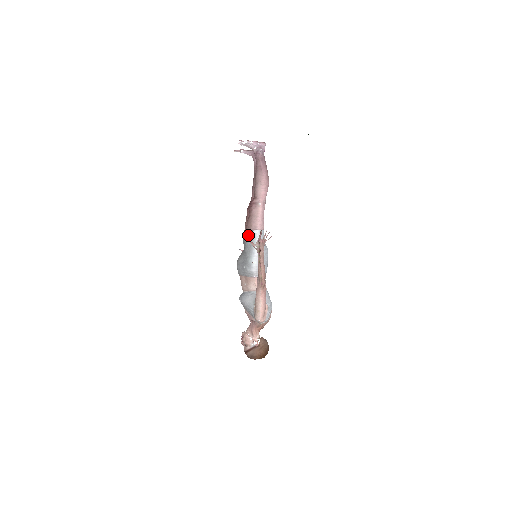
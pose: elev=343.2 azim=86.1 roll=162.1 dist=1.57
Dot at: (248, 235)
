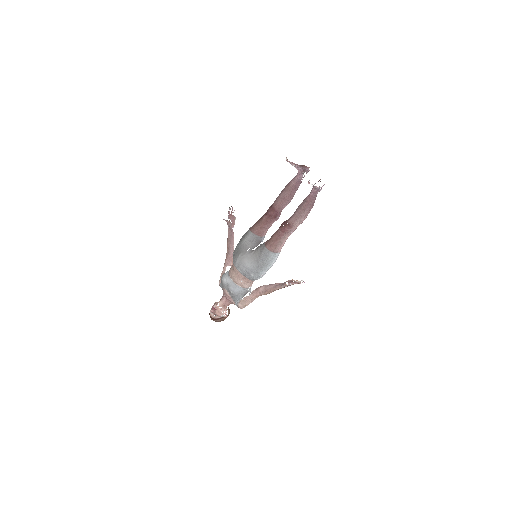
Dot at: (270, 255)
